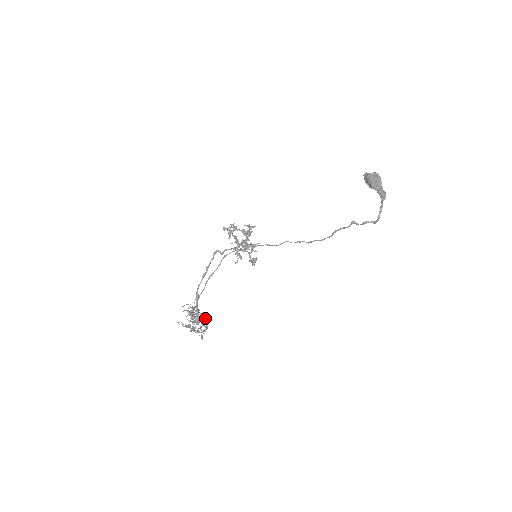
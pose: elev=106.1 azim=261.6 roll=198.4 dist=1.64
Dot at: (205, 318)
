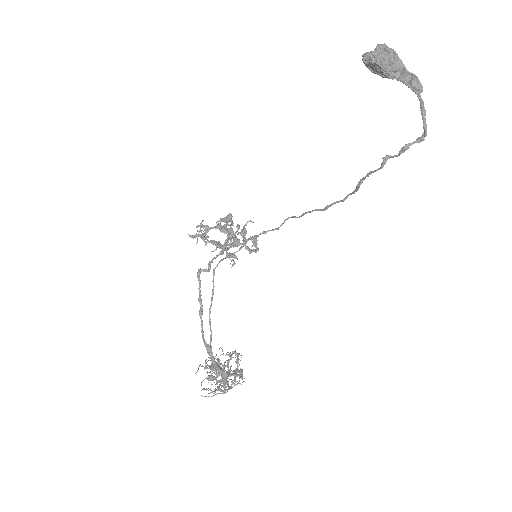
Dot at: (233, 357)
